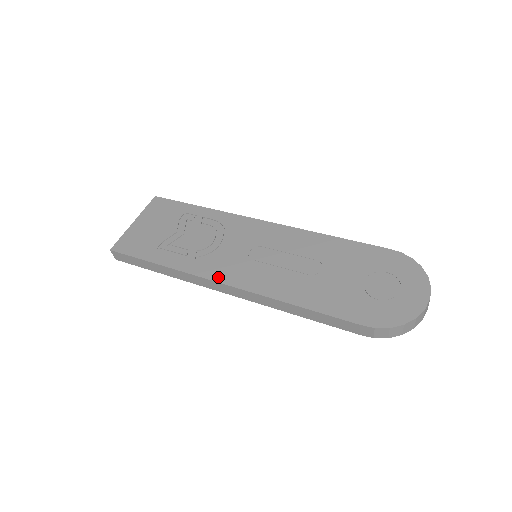
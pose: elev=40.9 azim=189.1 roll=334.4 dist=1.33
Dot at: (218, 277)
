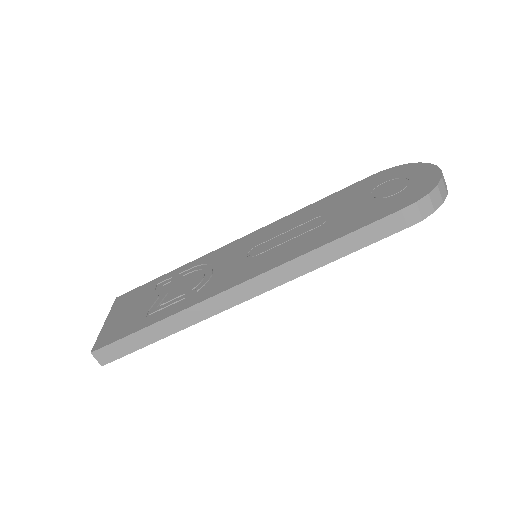
Dot at: (231, 284)
